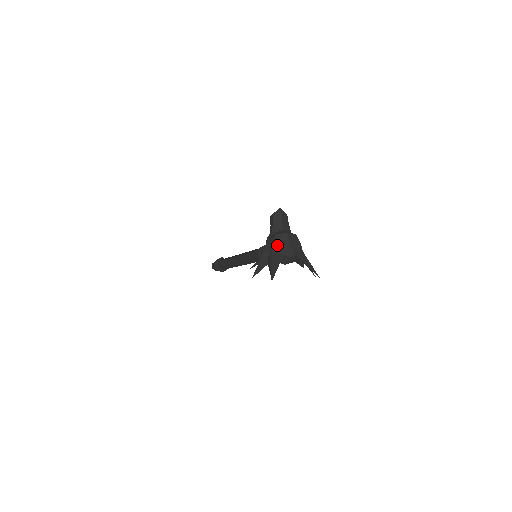
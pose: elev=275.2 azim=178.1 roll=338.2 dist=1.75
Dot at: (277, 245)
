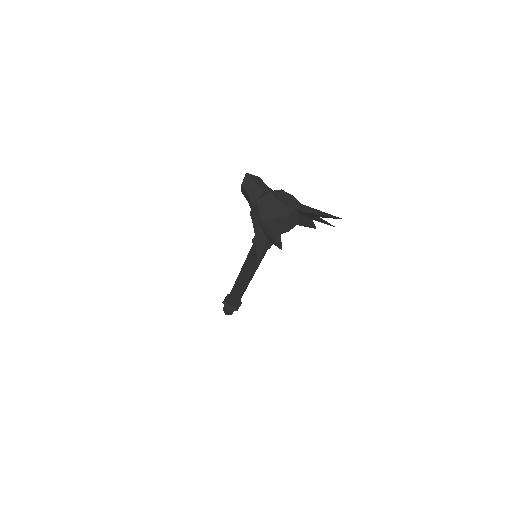
Dot at: (265, 211)
